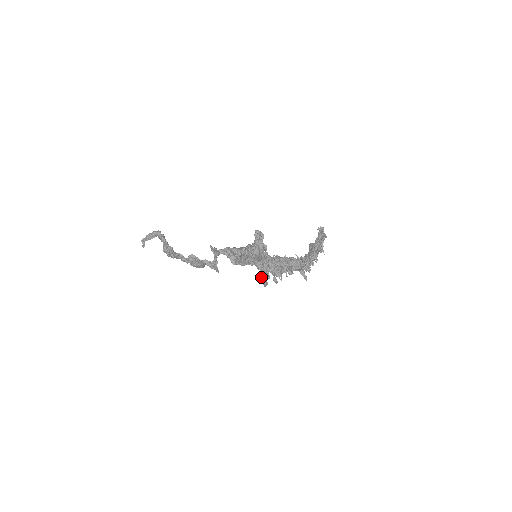
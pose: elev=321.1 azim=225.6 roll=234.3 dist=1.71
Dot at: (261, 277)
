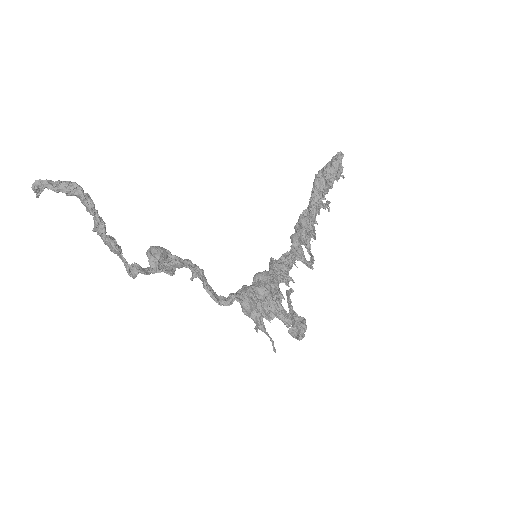
Dot at: occluded
